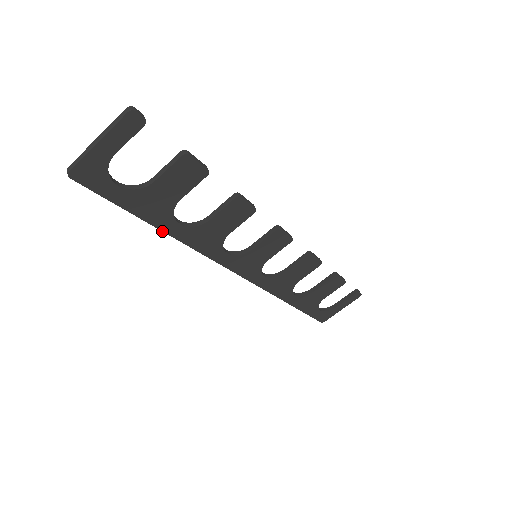
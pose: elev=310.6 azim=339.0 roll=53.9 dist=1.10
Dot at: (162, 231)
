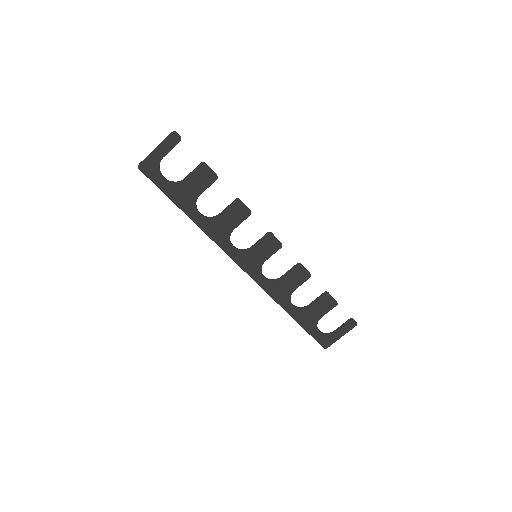
Dot at: (189, 217)
